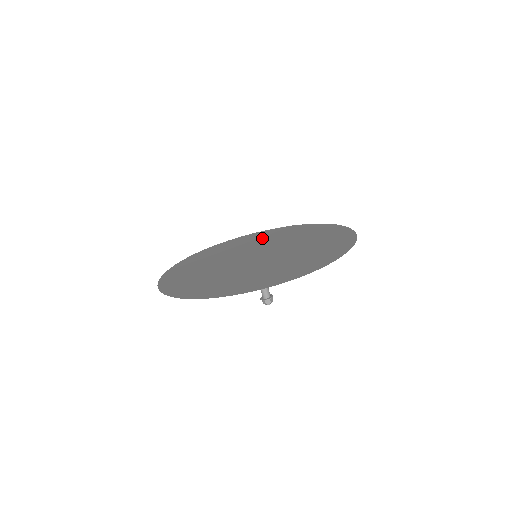
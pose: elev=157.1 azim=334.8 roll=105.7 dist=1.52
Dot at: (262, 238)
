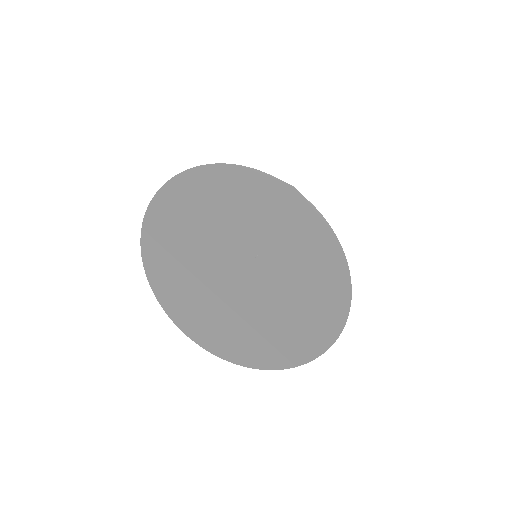
Dot at: (261, 199)
